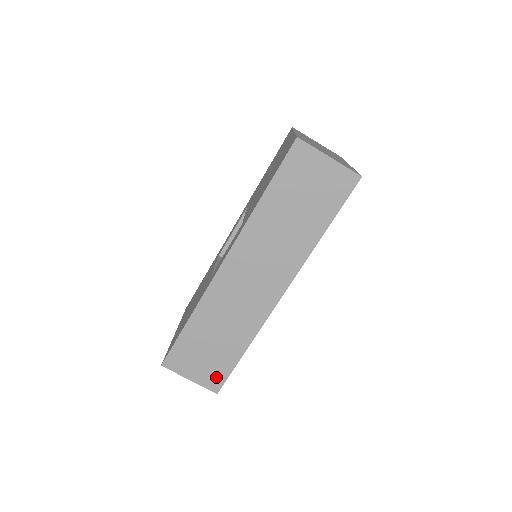
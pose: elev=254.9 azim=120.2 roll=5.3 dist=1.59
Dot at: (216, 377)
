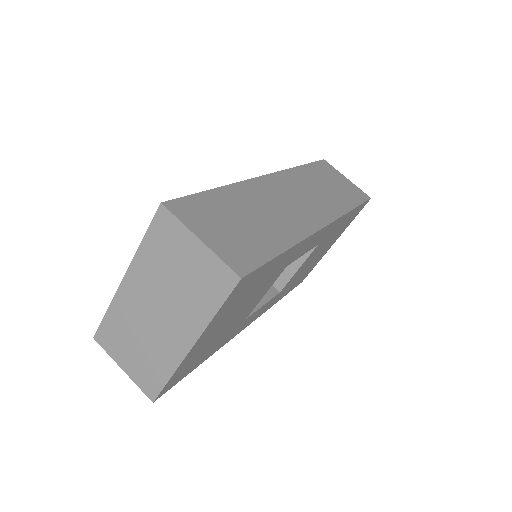
Dot at: (243, 257)
